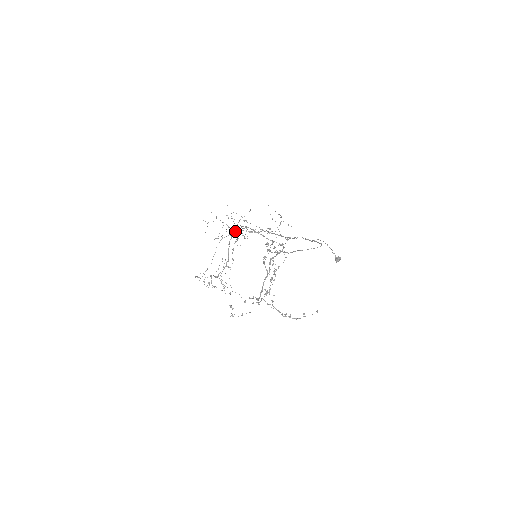
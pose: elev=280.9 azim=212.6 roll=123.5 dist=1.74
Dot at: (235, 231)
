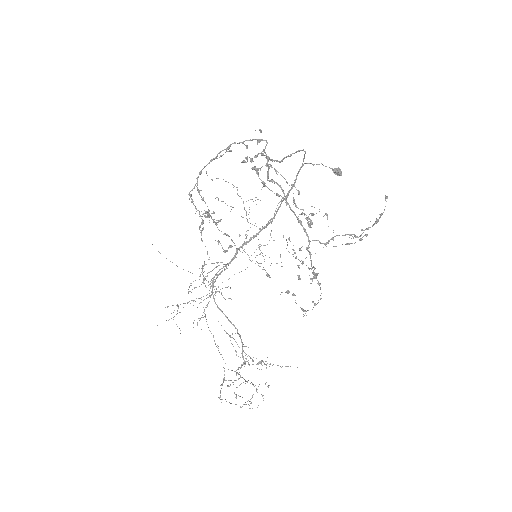
Dot at: occluded
